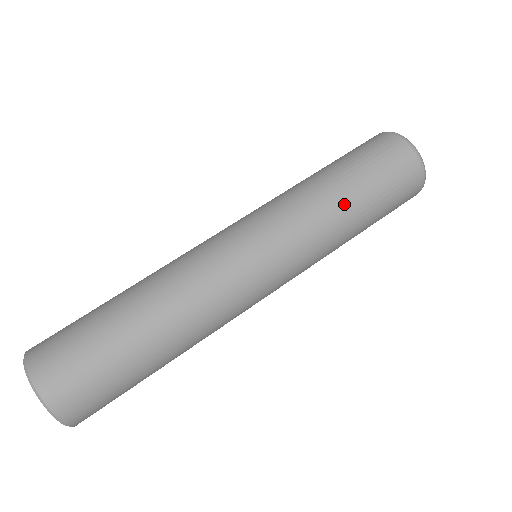
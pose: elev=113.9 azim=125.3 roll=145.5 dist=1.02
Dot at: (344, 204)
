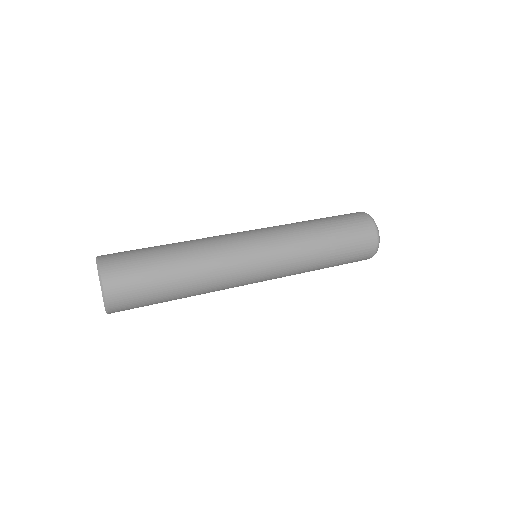
Dot at: (323, 253)
